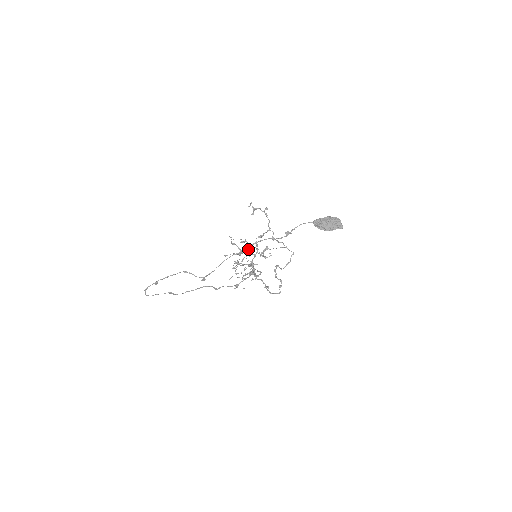
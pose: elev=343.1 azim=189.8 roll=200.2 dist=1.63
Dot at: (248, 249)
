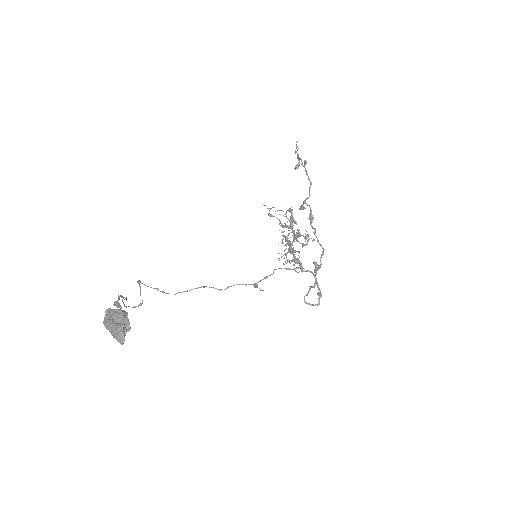
Dot at: occluded
